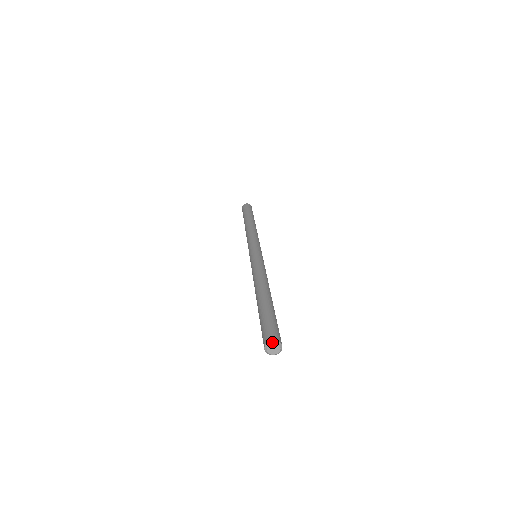
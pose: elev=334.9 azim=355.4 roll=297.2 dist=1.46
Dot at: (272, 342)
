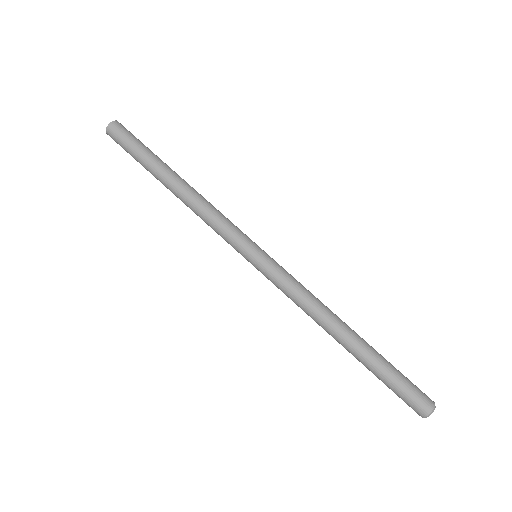
Dot at: (426, 417)
